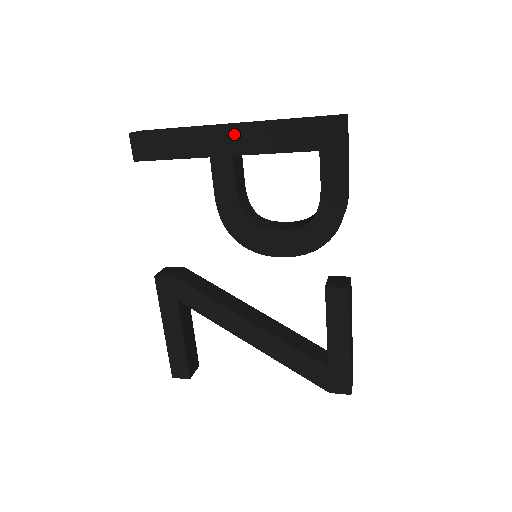
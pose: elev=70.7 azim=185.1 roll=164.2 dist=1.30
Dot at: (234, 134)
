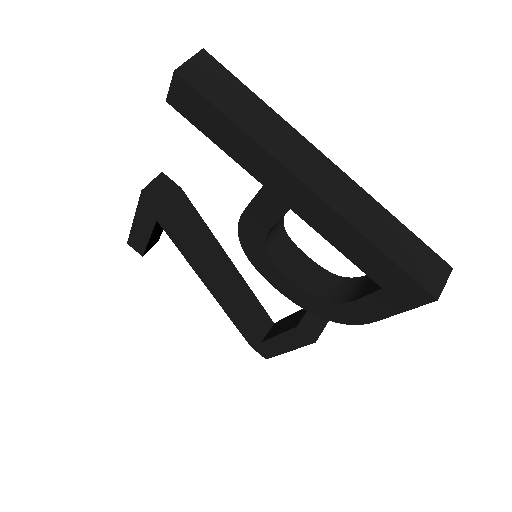
Dot at: (308, 199)
